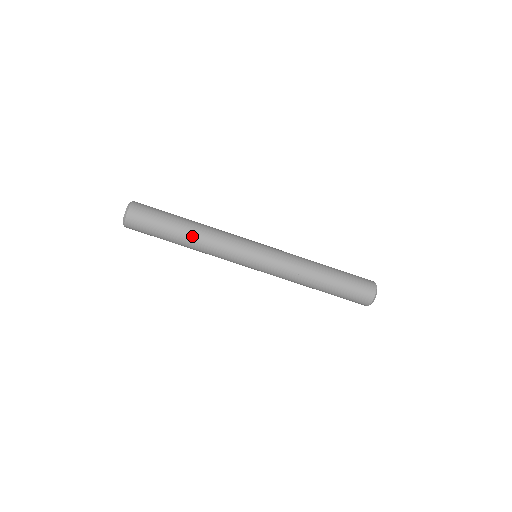
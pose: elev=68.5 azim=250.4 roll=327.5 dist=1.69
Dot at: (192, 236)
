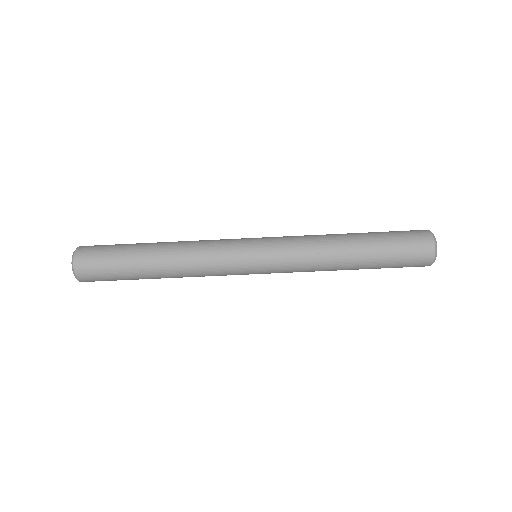
Dot at: (162, 260)
